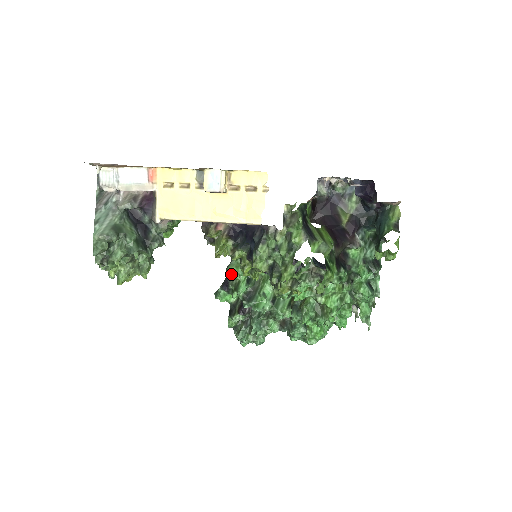
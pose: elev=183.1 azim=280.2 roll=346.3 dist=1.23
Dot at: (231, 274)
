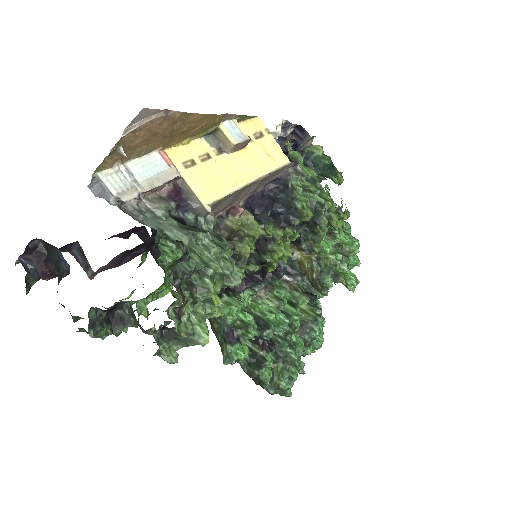
Dot at: (230, 318)
